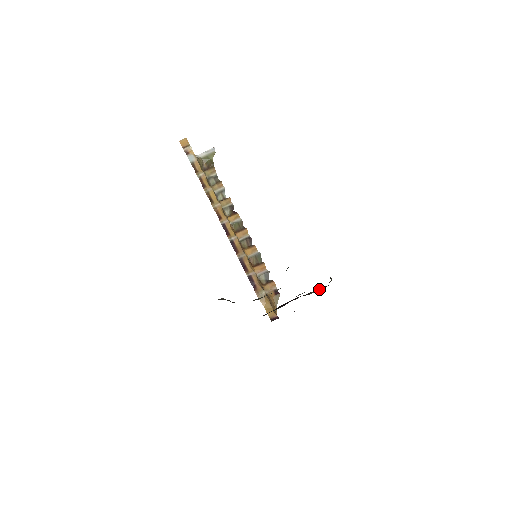
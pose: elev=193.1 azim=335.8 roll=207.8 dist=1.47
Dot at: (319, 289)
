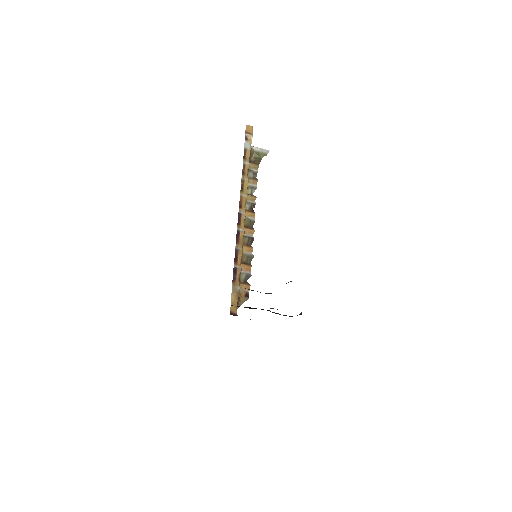
Dot at: (286, 315)
